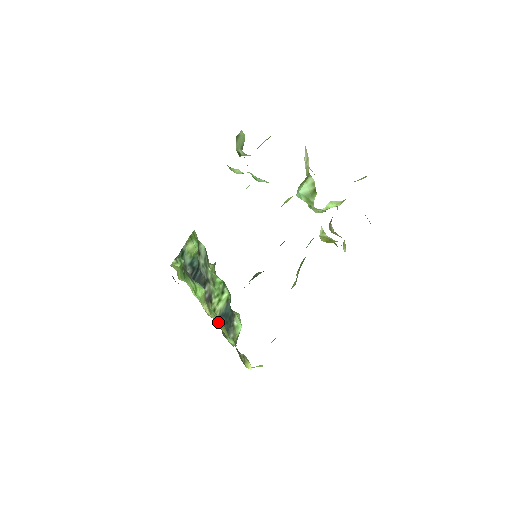
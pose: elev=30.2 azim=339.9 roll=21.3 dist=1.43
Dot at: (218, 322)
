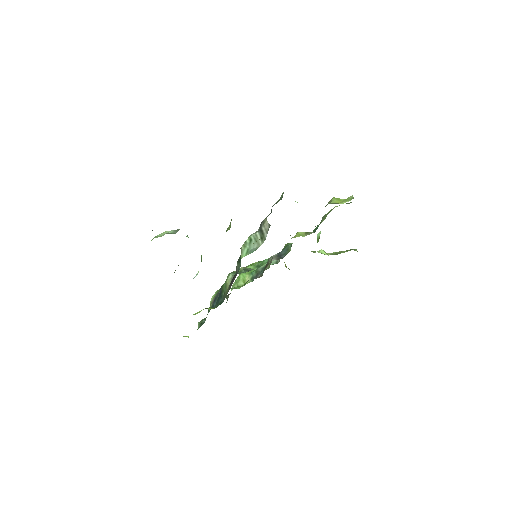
Dot at: occluded
